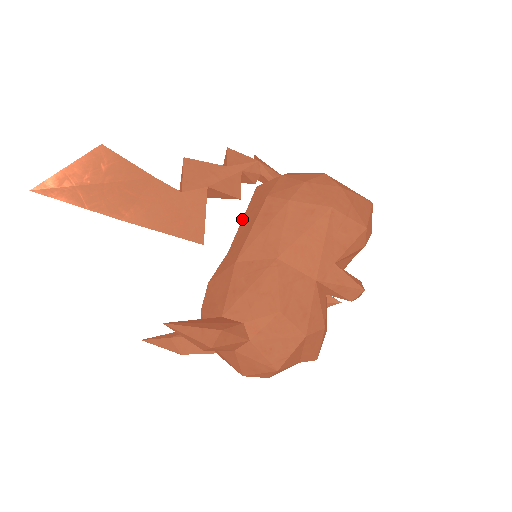
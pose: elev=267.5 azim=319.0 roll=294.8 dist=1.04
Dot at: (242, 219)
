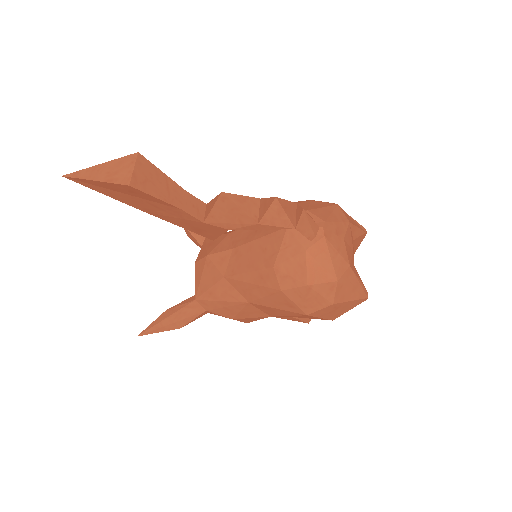
Dot at: (257, 239)
